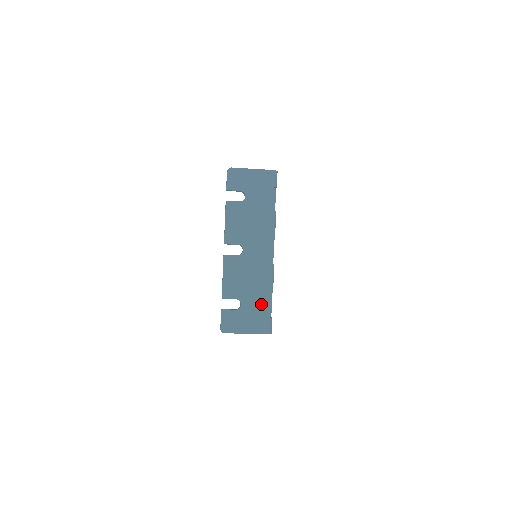
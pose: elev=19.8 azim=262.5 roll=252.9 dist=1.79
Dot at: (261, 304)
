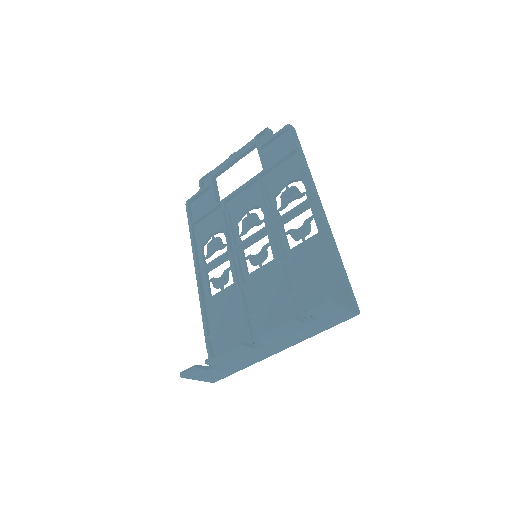
Dot at: (231, 371)
